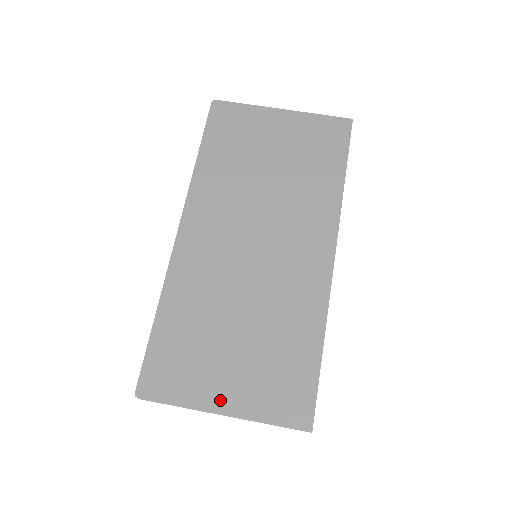
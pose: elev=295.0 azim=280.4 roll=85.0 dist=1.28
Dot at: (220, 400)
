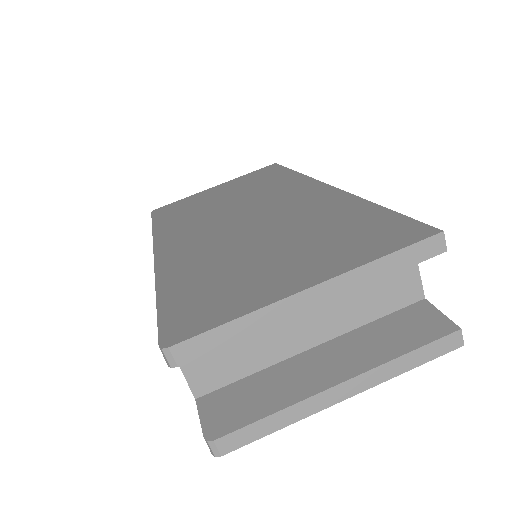
Dot at: (292, 283)
